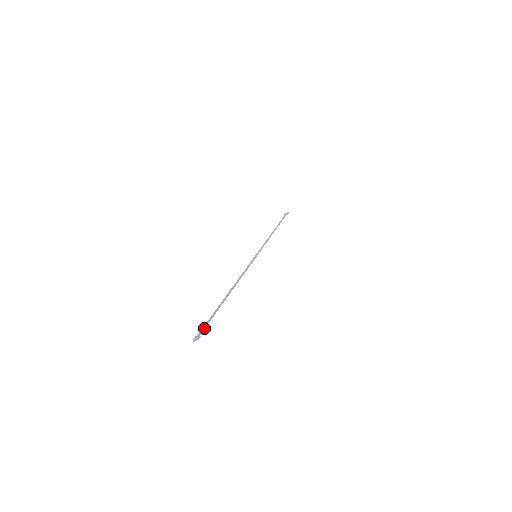
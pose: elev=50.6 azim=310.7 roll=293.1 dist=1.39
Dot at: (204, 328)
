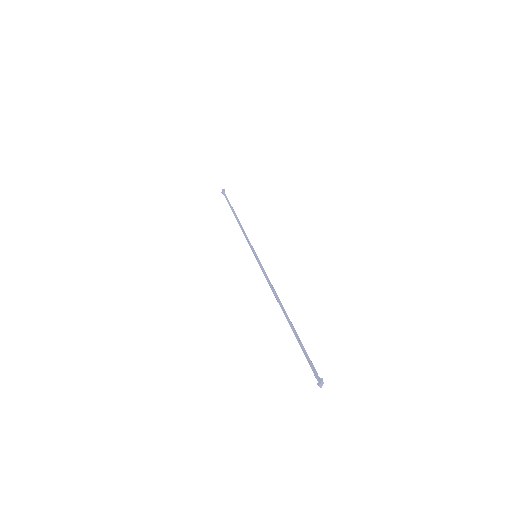
Dot at: (313, 367)
